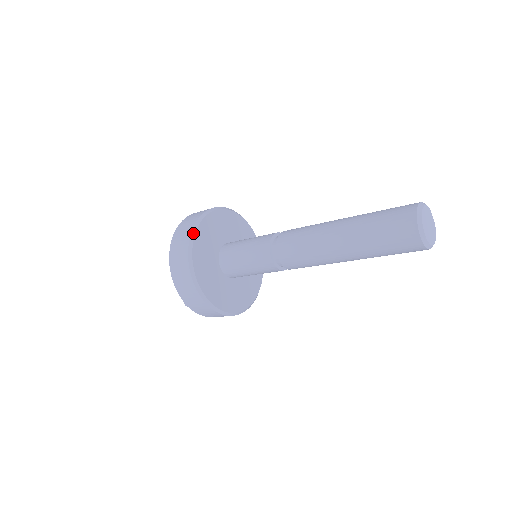
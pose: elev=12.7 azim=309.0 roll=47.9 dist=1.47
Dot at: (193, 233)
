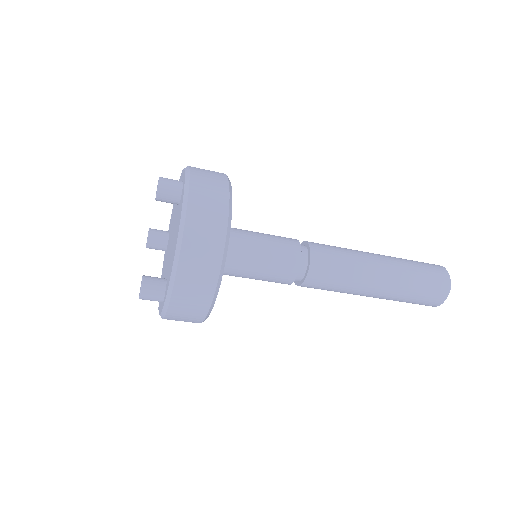
Dot at: (231, 207)
